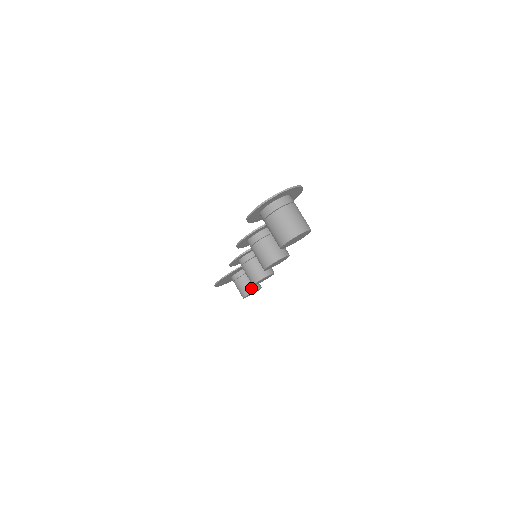
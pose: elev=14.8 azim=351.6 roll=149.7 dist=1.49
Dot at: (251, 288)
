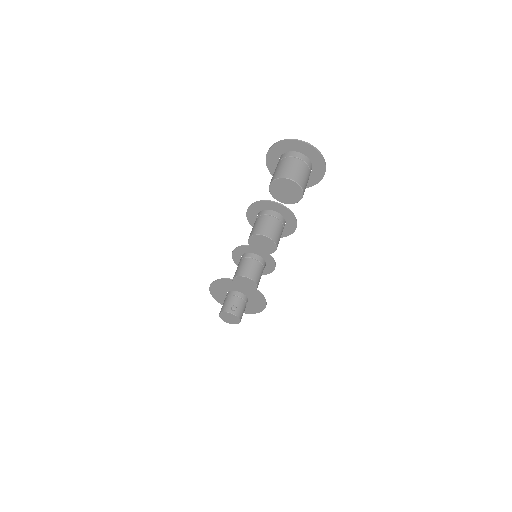
Dot at: (232, 309)
